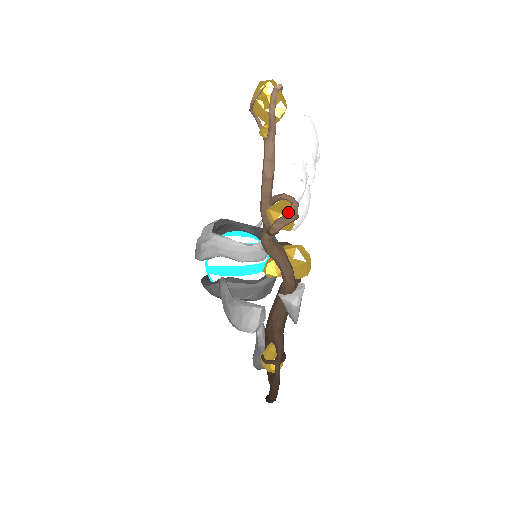
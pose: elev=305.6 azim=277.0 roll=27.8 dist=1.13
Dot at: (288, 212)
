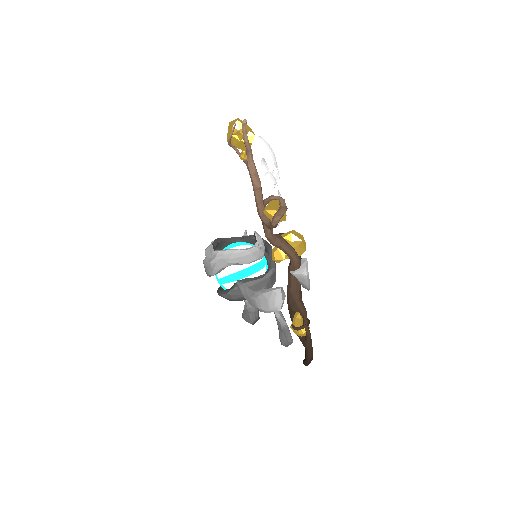
Dot at: (279, 207)
